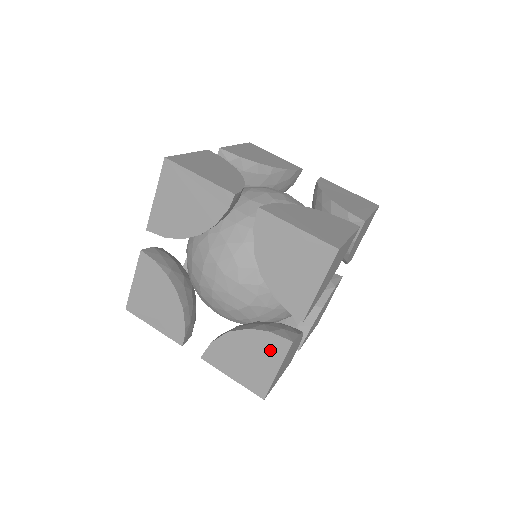
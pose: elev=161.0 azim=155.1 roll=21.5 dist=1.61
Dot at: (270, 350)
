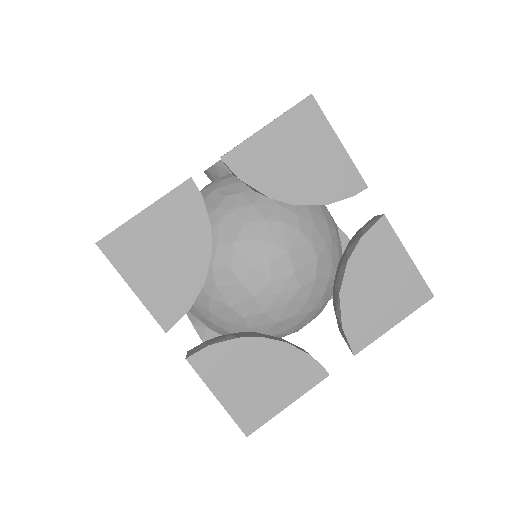
Dot at: (382, 250)
